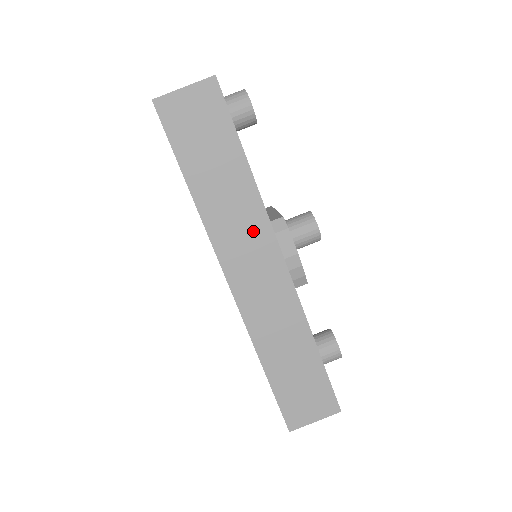
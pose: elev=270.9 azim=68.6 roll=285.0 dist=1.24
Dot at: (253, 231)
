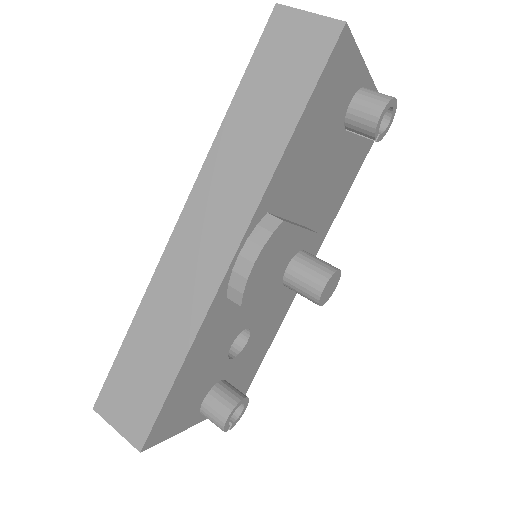
Dot at: (238, 197)
